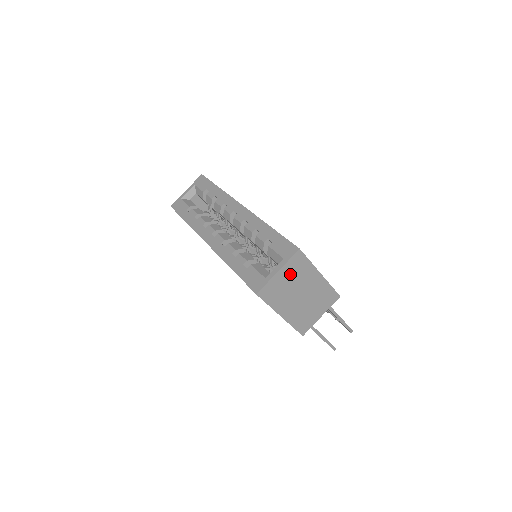
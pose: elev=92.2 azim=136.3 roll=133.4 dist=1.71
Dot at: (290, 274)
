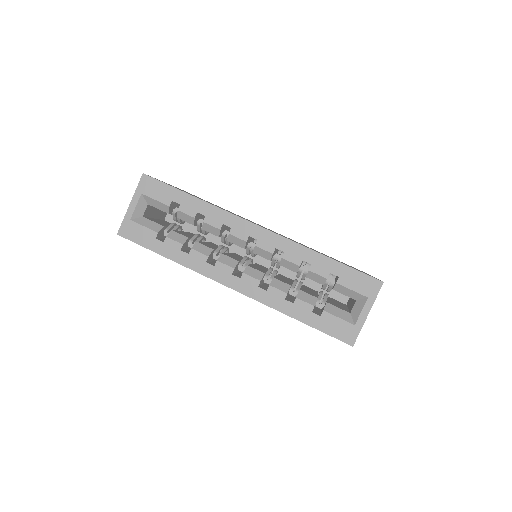
Dot at: occluded
